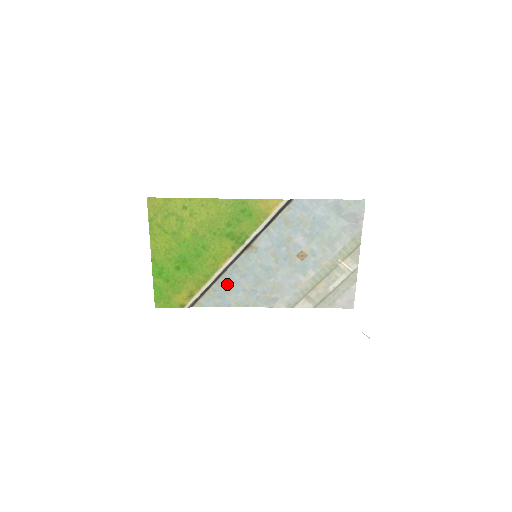
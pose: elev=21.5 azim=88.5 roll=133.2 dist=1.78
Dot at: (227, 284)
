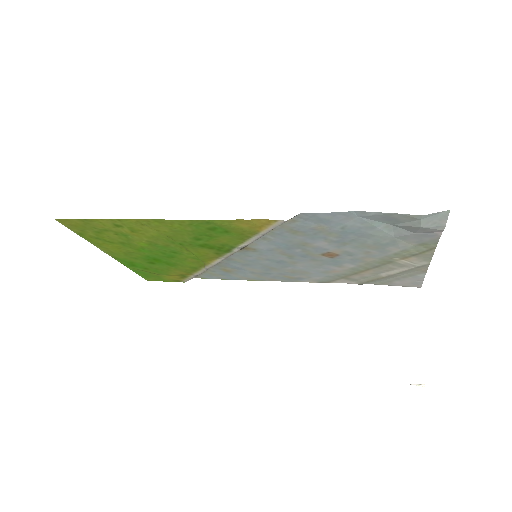
Dot at: (227, 268)
